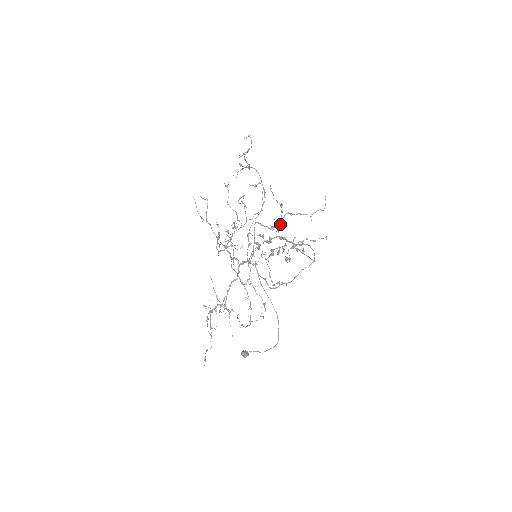
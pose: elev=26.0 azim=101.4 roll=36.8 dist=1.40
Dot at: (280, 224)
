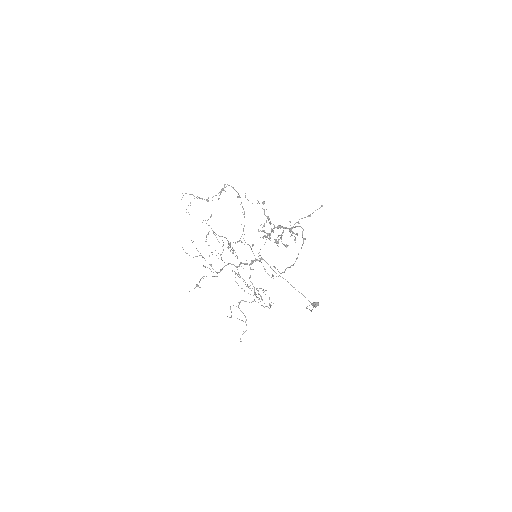
Dot at: (268, 220)
